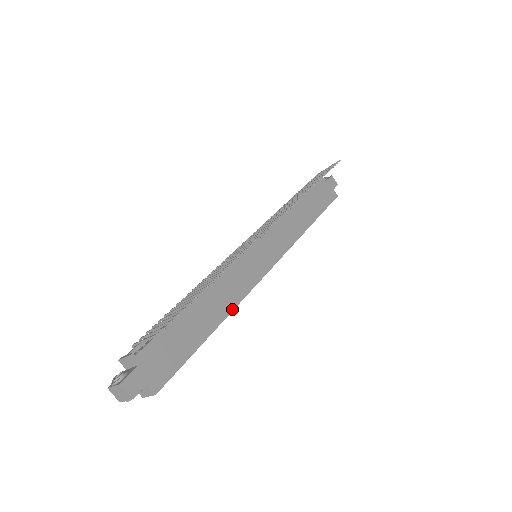
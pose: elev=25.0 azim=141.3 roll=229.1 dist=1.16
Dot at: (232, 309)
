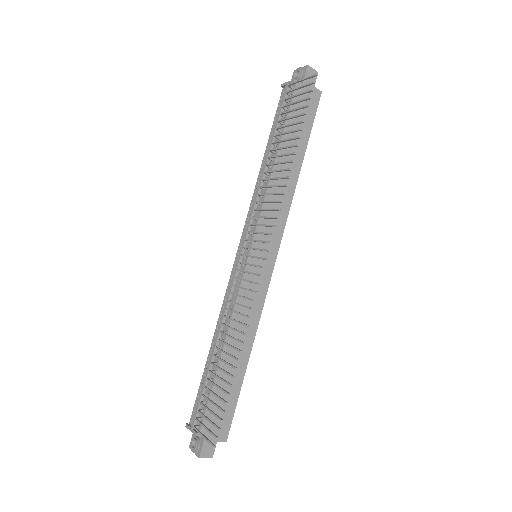
Dot at: (255, 333)
